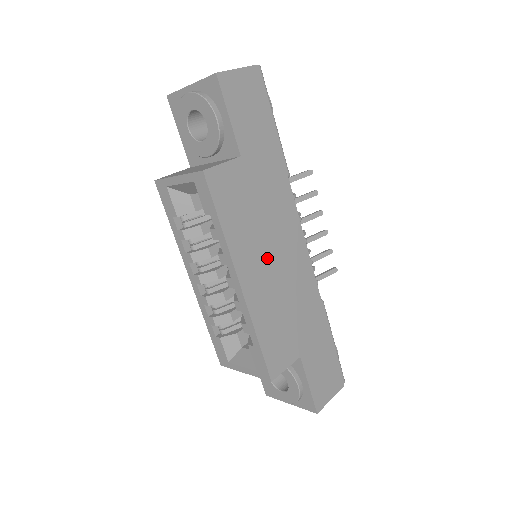
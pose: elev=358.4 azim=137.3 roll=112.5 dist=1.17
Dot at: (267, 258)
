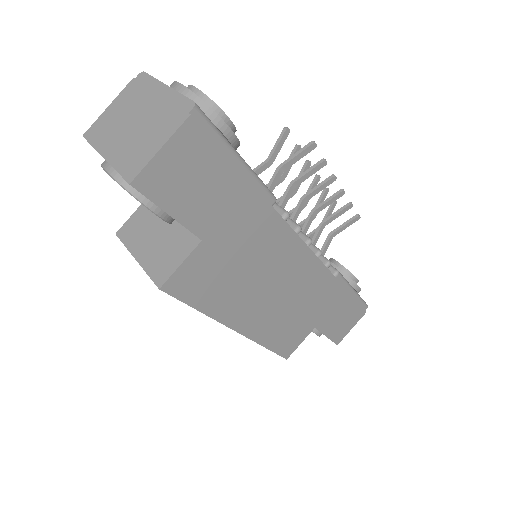
Dot at: (262, 294)
